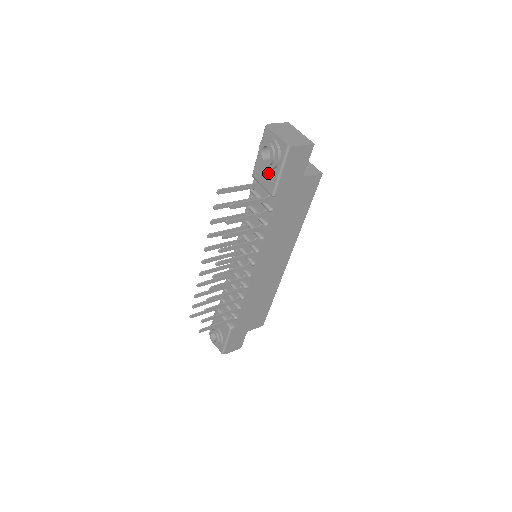
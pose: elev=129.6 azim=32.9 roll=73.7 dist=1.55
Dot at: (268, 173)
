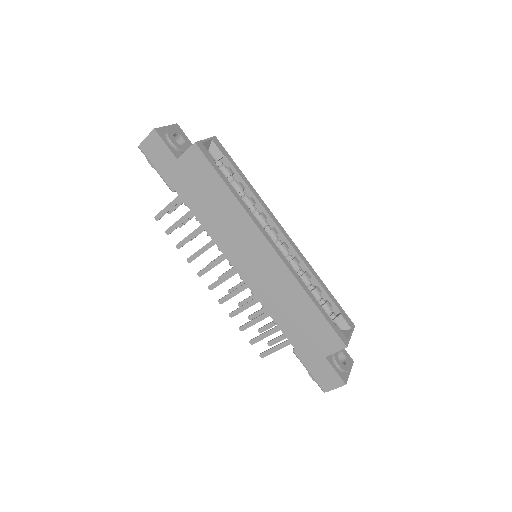
Dot at: occluded
